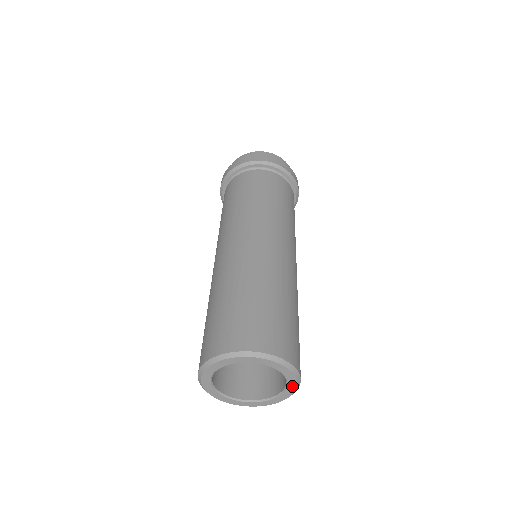
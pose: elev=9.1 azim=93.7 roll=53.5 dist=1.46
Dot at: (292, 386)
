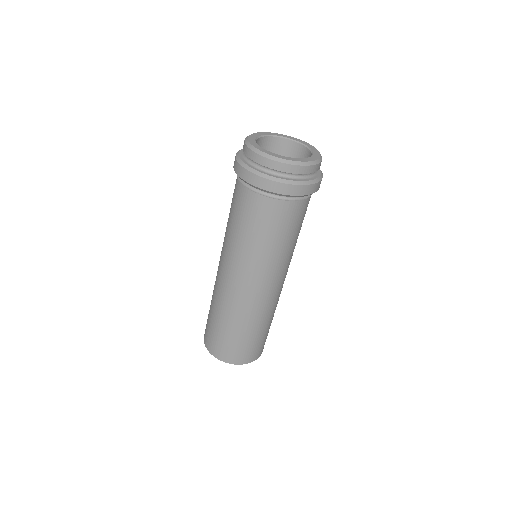
Dot at: occluded
